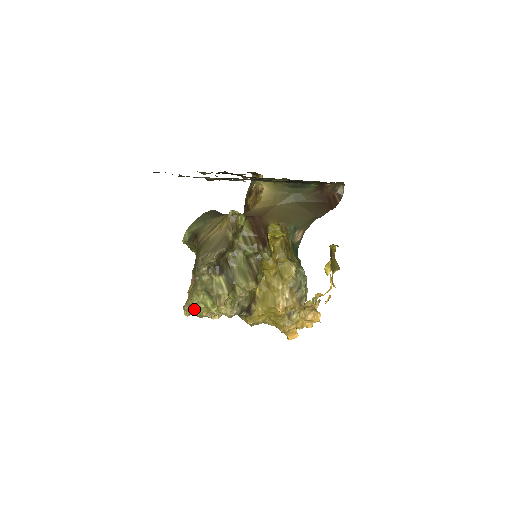
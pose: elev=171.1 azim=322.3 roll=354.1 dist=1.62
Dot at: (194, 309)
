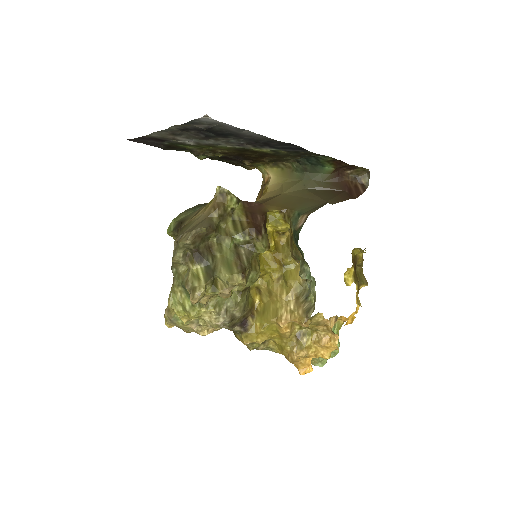
Dot at: (174, 316)
